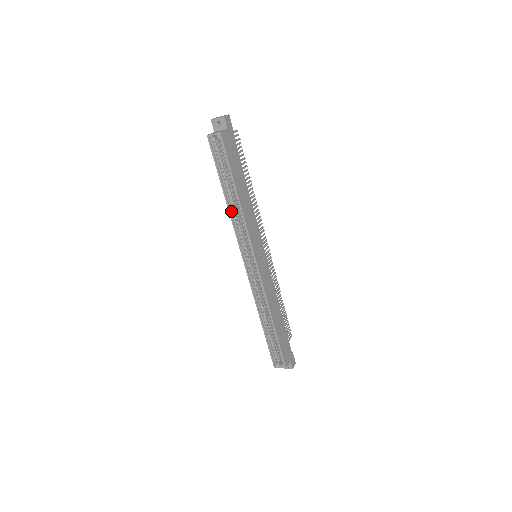
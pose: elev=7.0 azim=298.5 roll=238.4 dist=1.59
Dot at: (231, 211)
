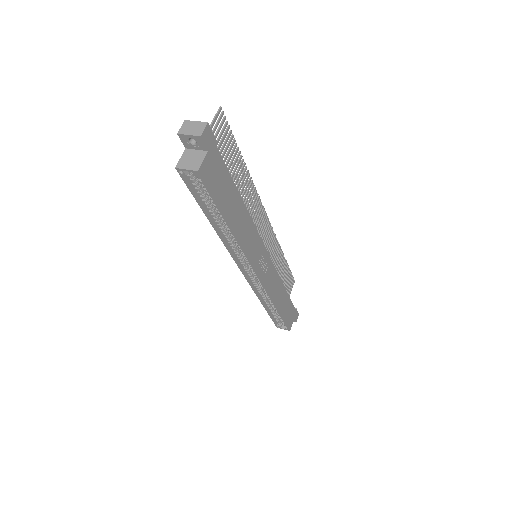
Dot at: (222, 235)
